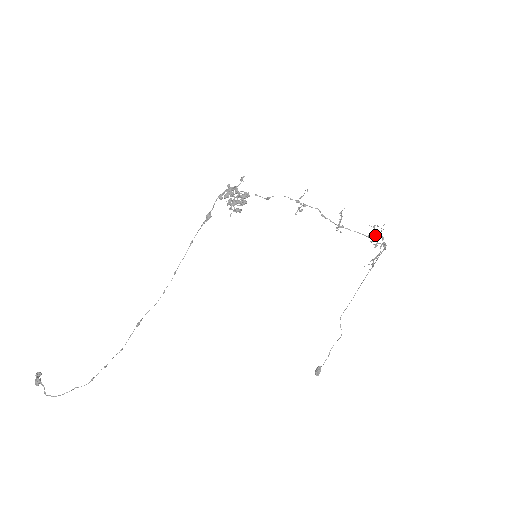
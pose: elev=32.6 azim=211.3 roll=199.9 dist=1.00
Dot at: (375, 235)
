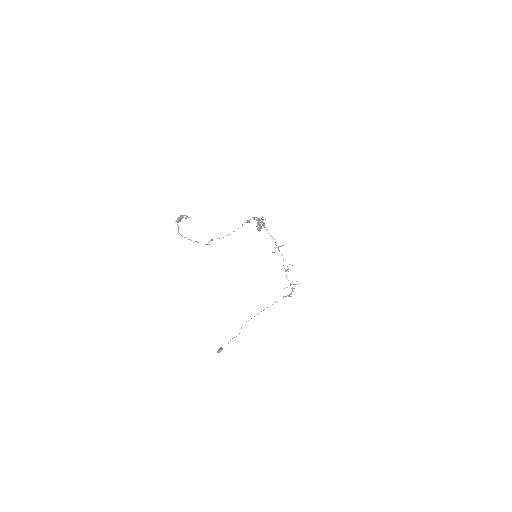
Dot at: (295, 284)
